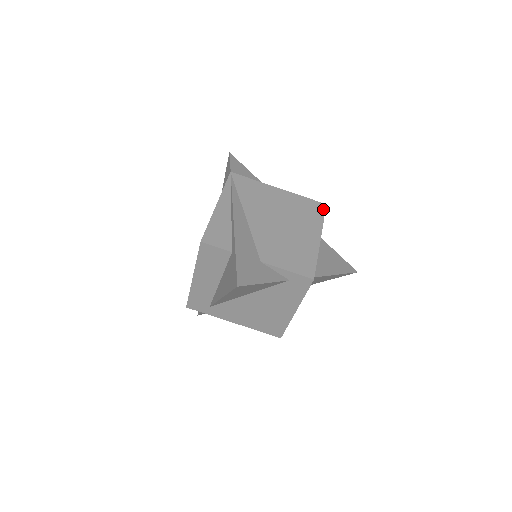
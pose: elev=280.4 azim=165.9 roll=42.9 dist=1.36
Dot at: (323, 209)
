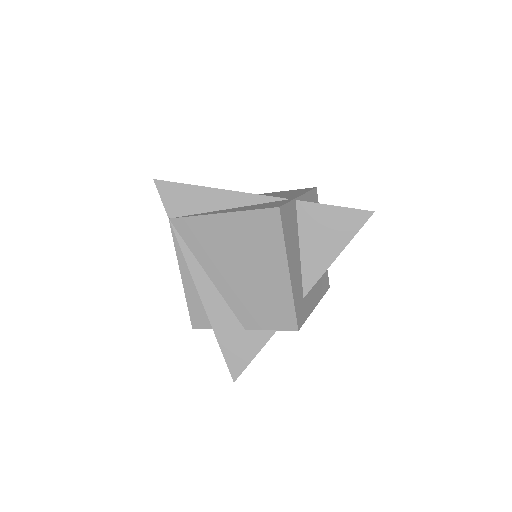
Dot at: (278, 219)
